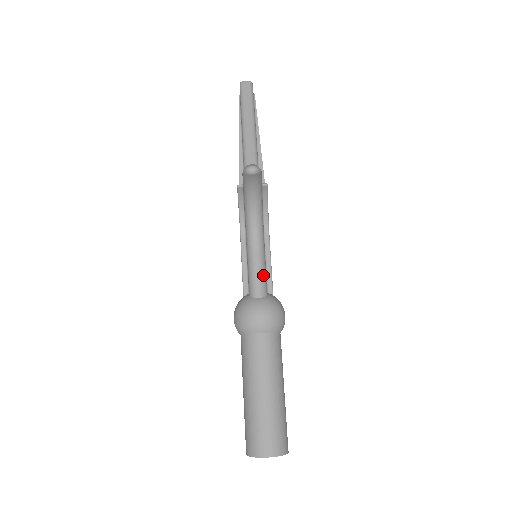
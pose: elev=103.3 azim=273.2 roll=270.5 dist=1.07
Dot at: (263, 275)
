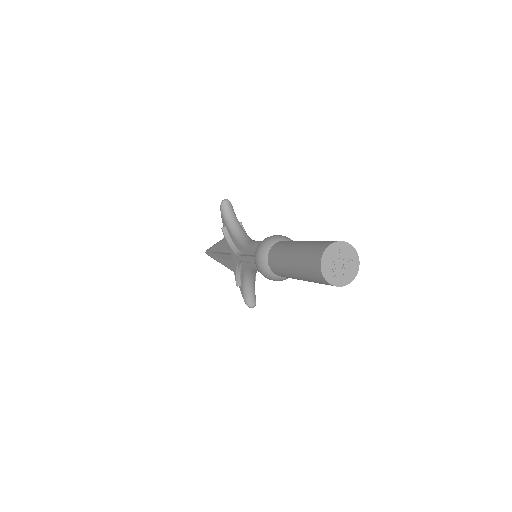
Dot at: occluded
